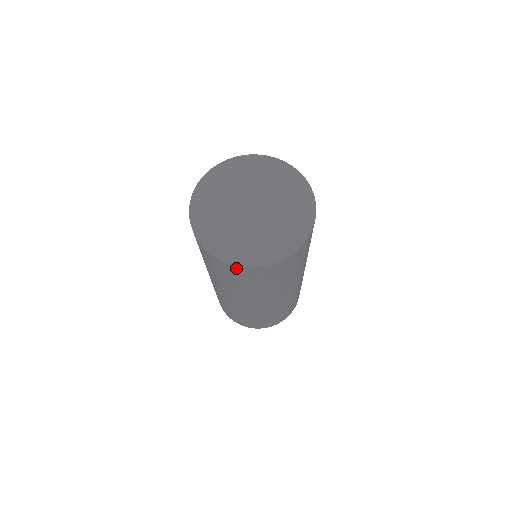
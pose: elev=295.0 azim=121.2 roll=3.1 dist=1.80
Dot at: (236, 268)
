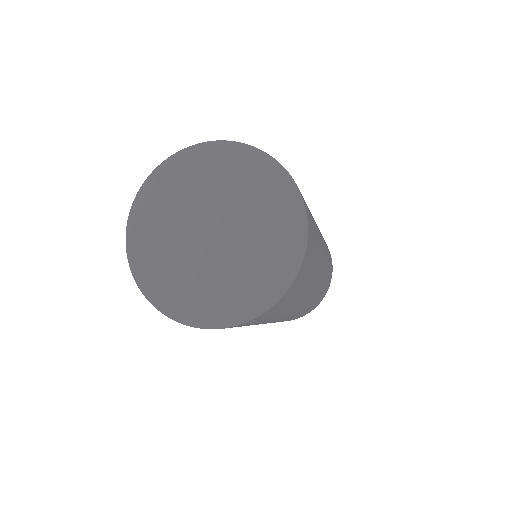
Dot at: occluded
